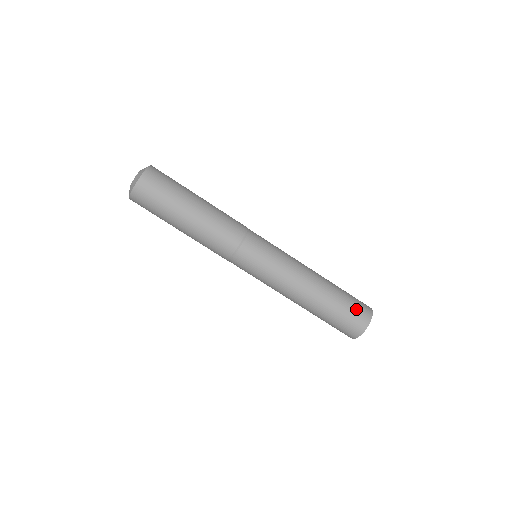
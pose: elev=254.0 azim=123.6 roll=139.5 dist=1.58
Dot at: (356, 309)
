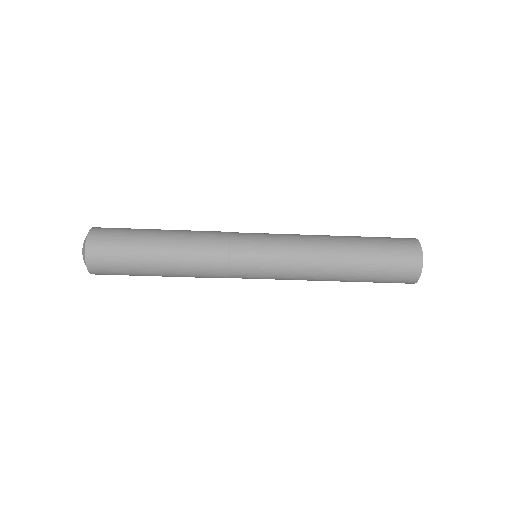
Dot at: (397, 246)
